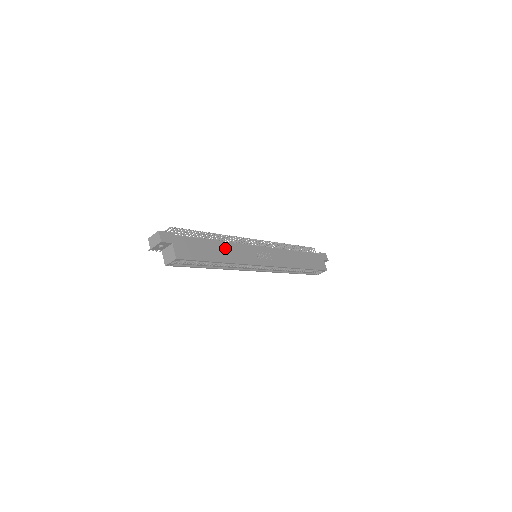
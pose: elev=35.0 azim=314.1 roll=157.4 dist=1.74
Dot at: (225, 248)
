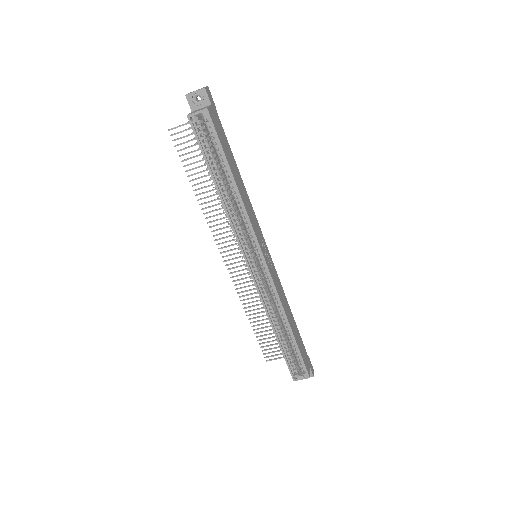
Dot at: (243, 188)
